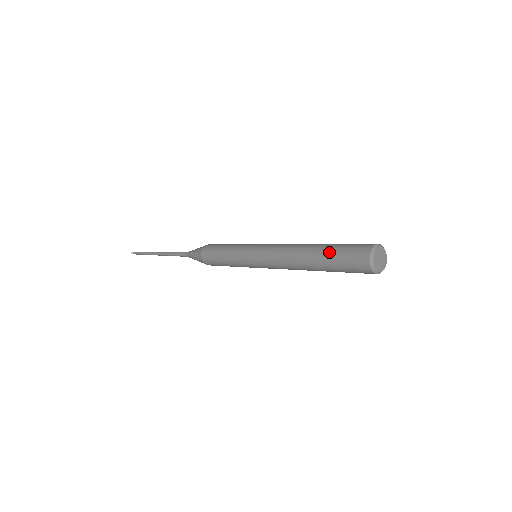
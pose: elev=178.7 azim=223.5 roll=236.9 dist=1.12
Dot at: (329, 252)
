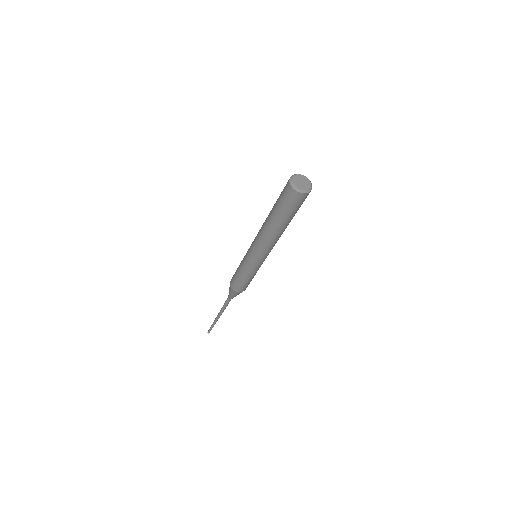
Dot at: occluded
